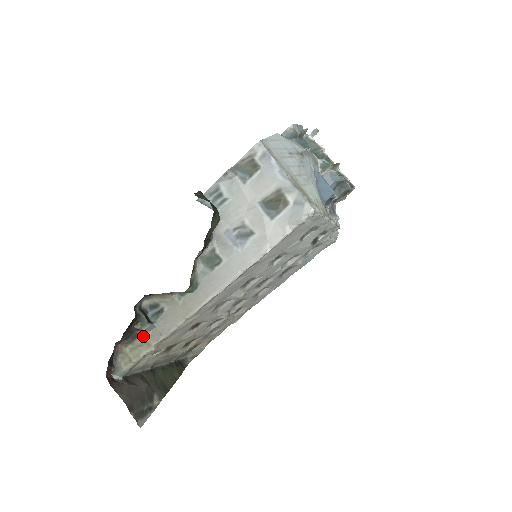
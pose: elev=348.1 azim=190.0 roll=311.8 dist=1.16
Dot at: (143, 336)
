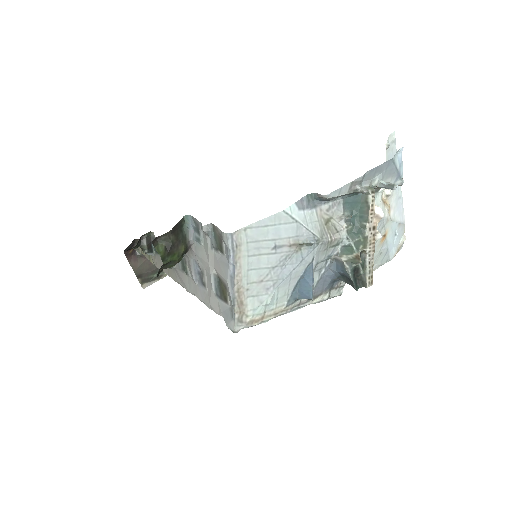
Dot at: occluded
